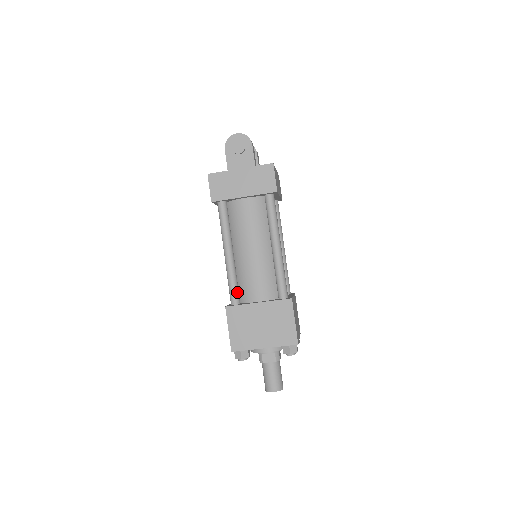
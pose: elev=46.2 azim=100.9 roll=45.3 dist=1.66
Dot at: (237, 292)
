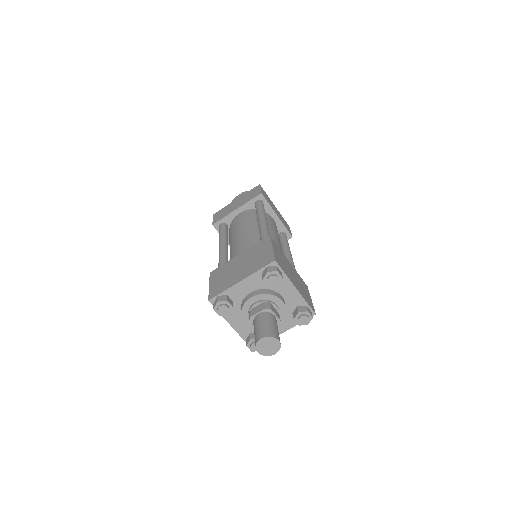
Dot at: occluded
